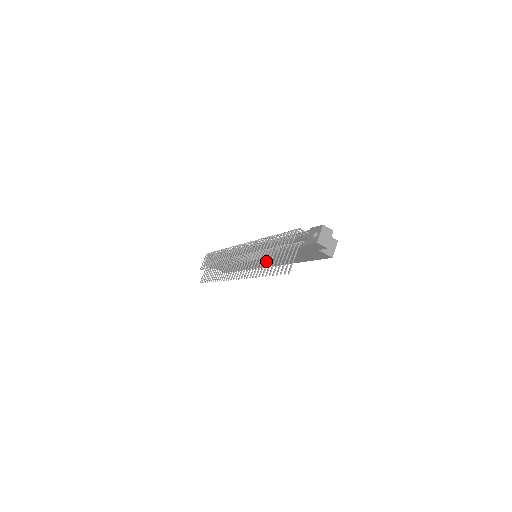
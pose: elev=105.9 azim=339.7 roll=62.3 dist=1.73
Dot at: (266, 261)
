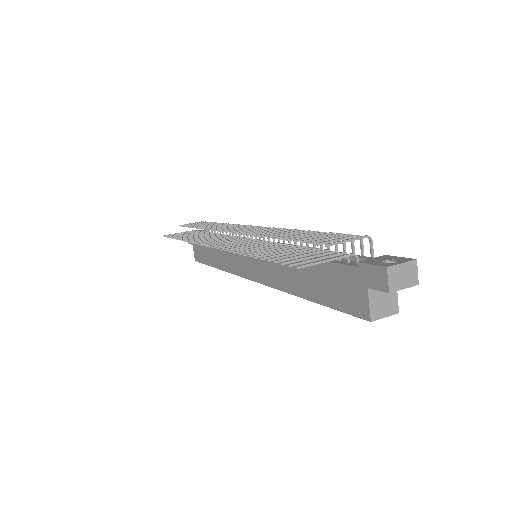
Dot at: (263, 267)
